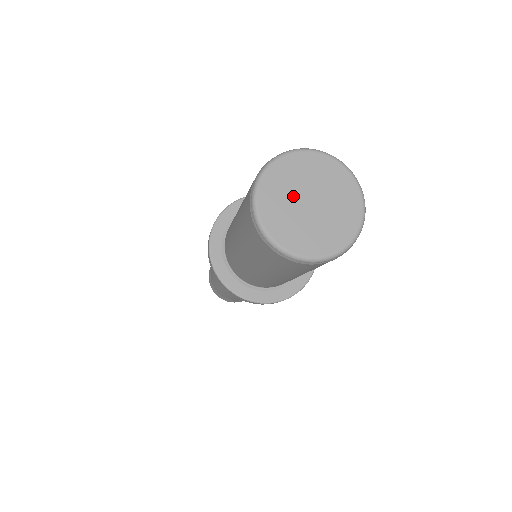
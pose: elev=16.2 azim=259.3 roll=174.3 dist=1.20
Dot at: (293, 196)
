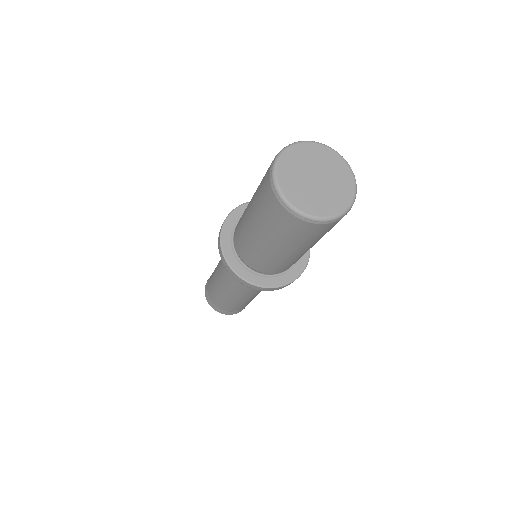
Dot at: (304, 170)
